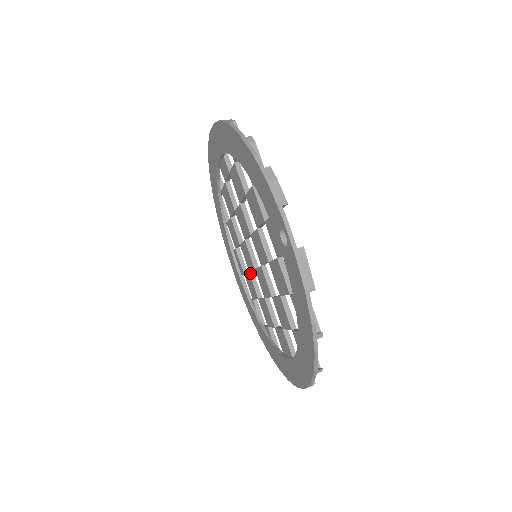
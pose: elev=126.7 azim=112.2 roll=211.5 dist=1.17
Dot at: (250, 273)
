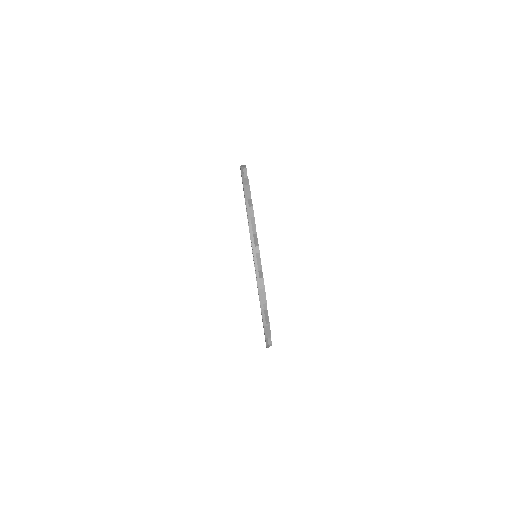
Dot at: occluded
